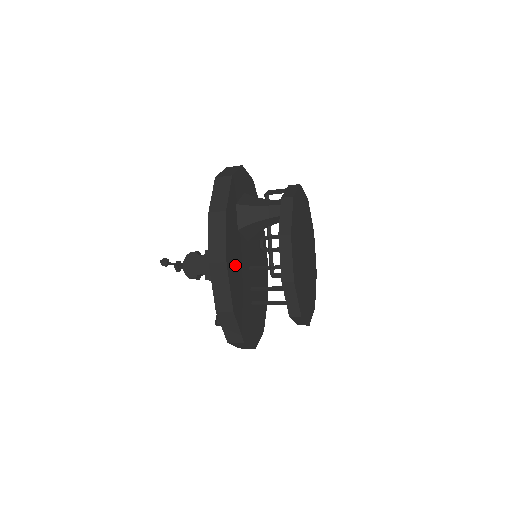
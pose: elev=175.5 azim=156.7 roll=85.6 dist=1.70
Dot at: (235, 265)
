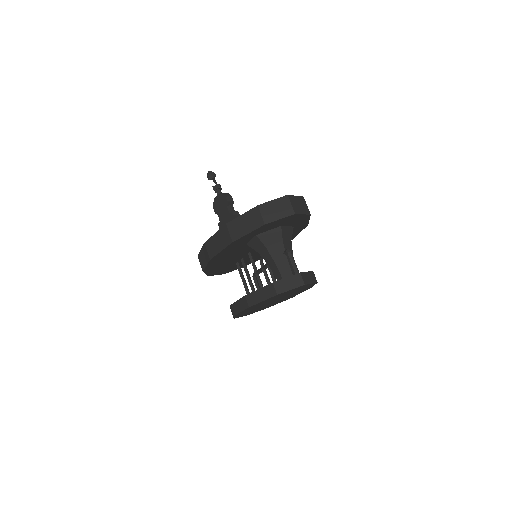
Dot at: (225, 257)
